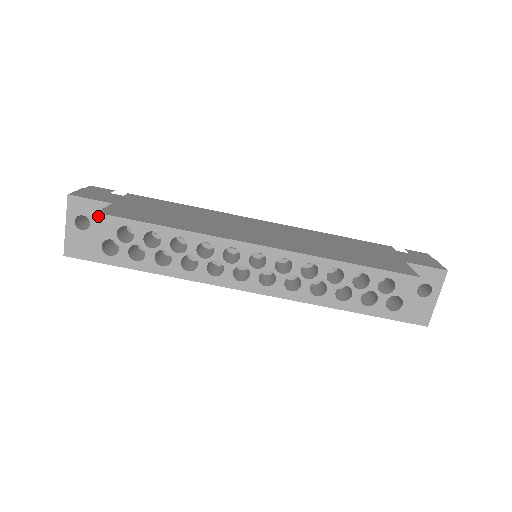
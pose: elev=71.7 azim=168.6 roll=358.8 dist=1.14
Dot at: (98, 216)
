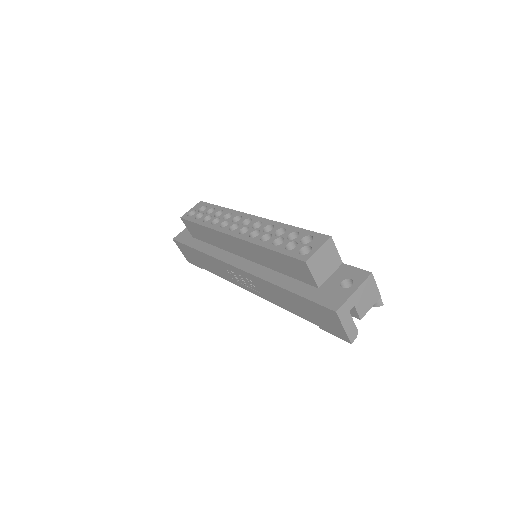
Dot at: (200, 202)
